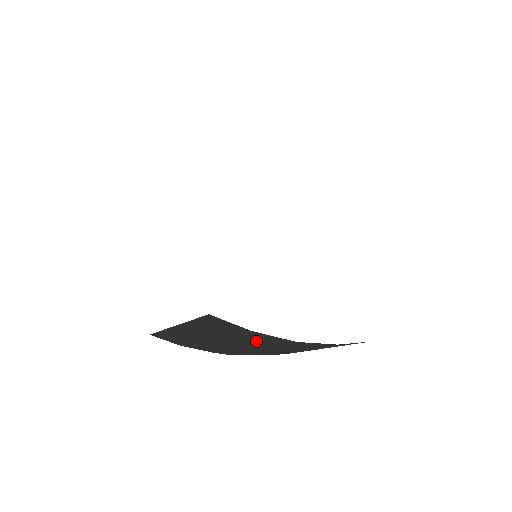
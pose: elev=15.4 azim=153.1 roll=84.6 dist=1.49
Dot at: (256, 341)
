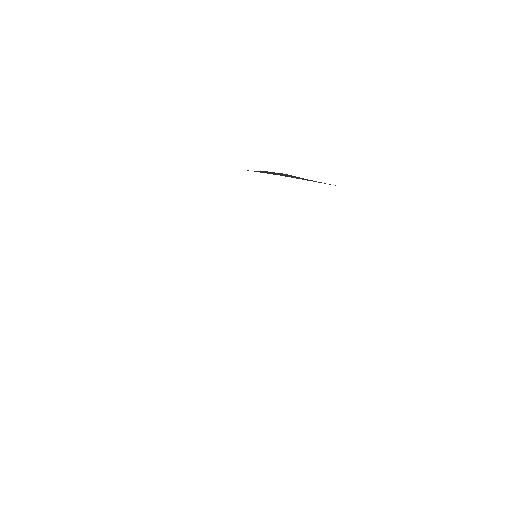
Dot at: occluded
